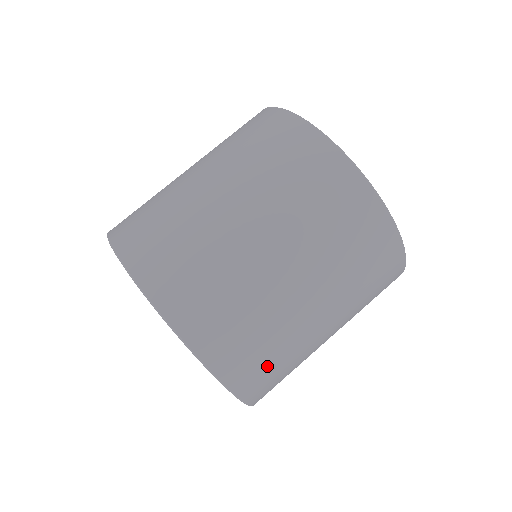
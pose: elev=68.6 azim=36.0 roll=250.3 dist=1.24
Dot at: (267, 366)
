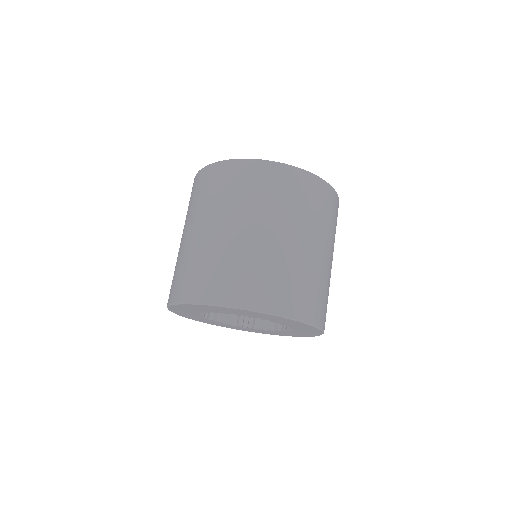
Dot at: (300, 291)
